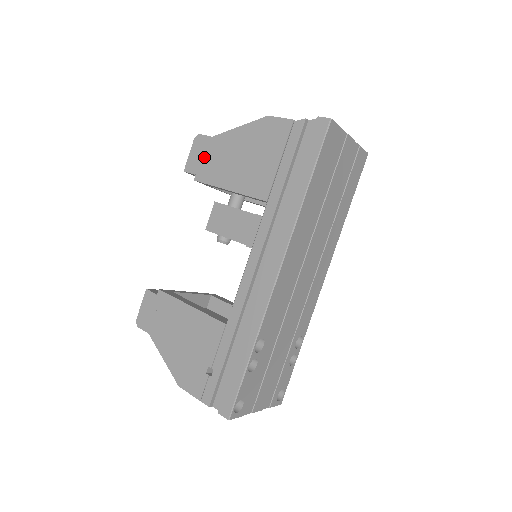
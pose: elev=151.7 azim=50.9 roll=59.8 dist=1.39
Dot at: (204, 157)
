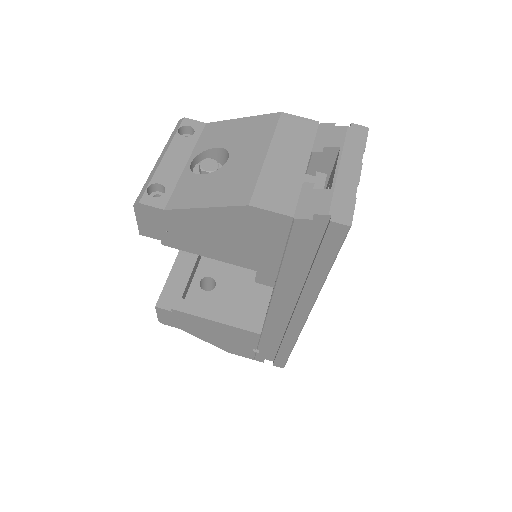
Dot at: (164, 228)
